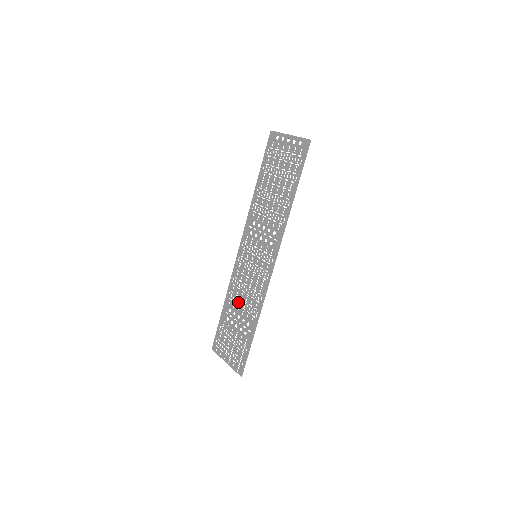
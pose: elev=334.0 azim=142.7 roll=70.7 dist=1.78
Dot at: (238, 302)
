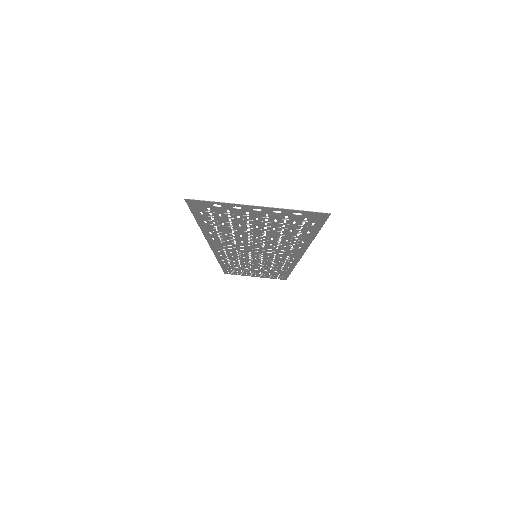
Dot at: occluded
